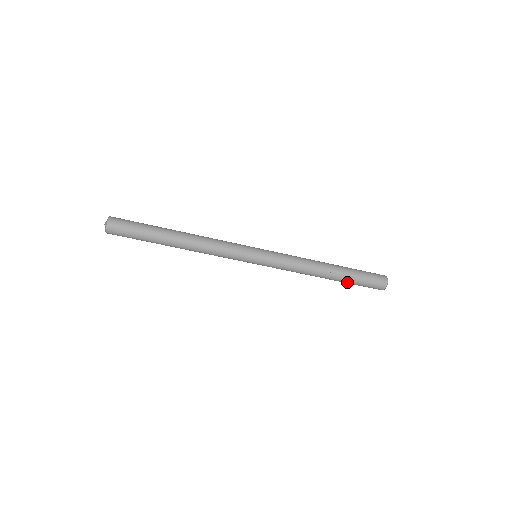
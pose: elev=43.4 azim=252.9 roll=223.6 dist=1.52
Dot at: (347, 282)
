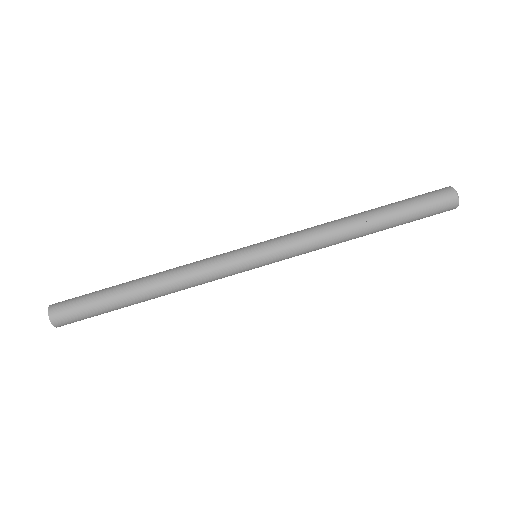
Dot at: (399, 223)
